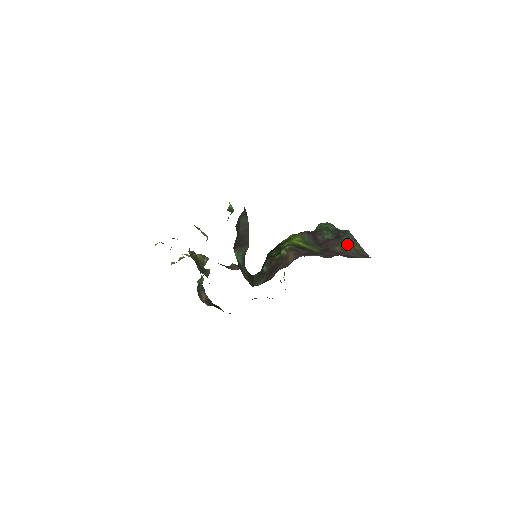
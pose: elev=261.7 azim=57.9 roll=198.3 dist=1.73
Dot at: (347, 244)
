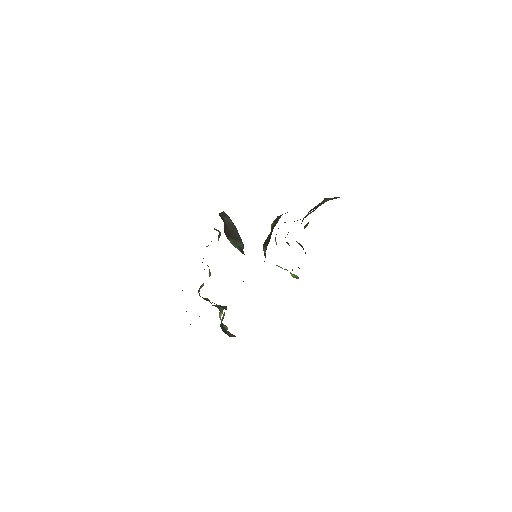
Dot at: (325, 201)
